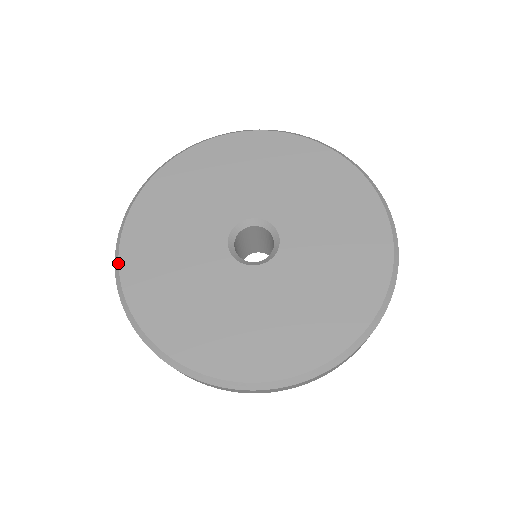
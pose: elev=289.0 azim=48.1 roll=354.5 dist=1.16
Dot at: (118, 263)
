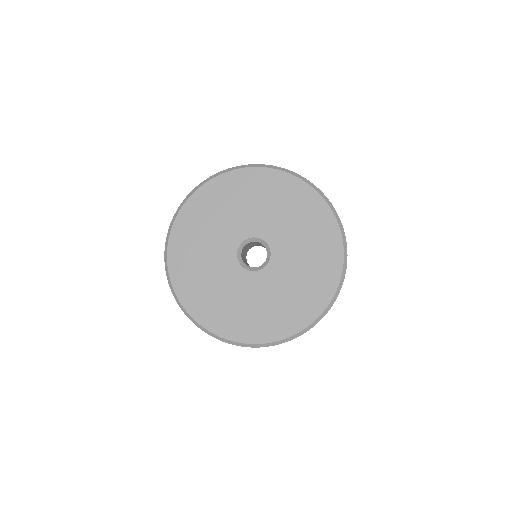
Dot at: (173, 289)
